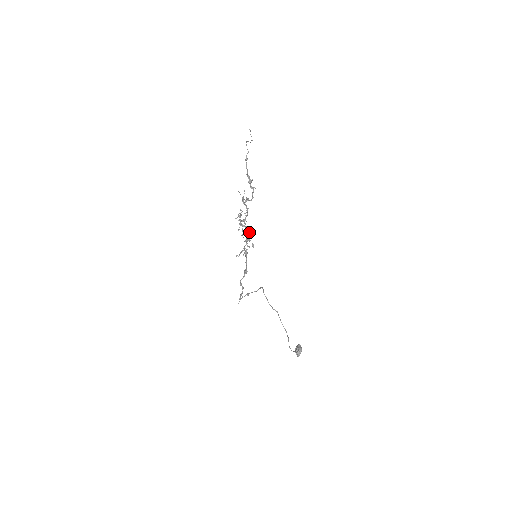
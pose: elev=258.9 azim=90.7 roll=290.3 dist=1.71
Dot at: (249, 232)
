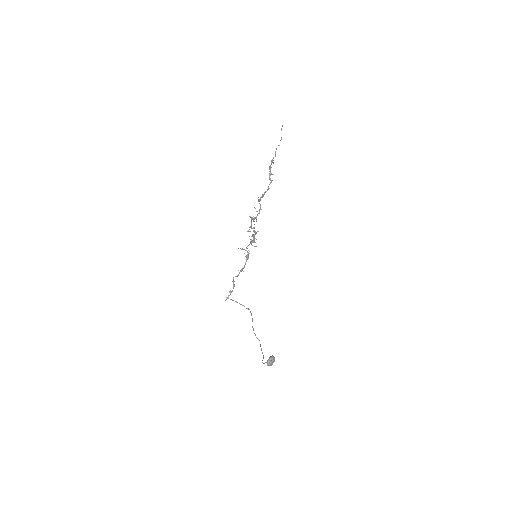
Dot at: (256, 239)
